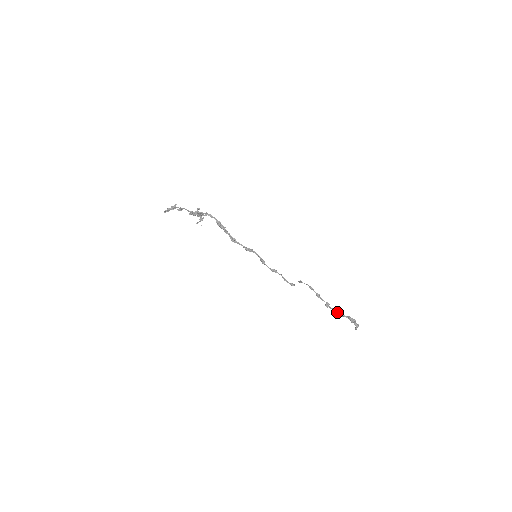
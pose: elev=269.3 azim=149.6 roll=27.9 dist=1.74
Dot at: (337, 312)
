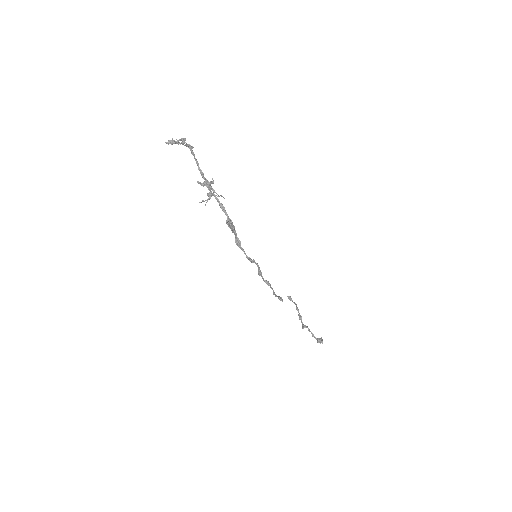
Dot at: (310, 331)
